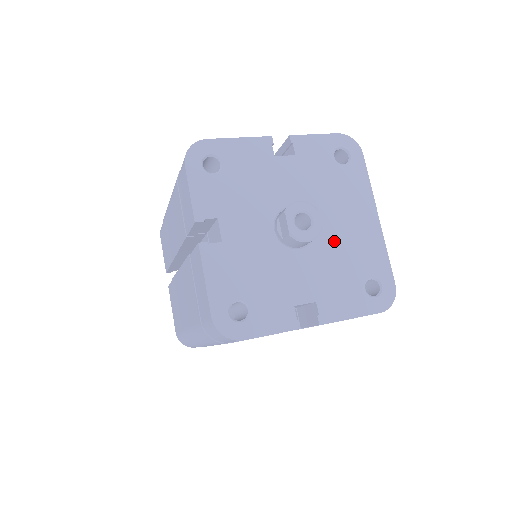
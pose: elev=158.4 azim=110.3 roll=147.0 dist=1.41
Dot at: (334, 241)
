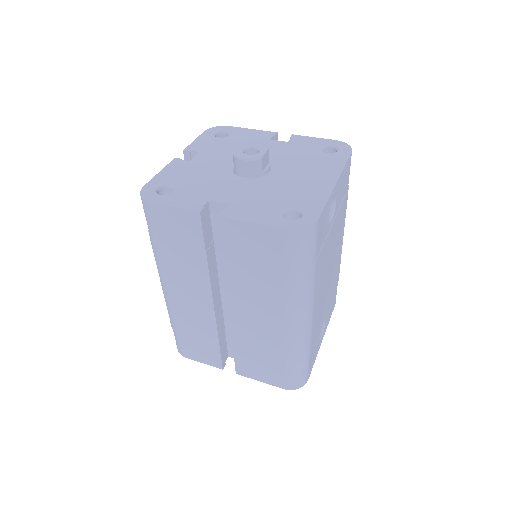
Dot at: (279, 182)
